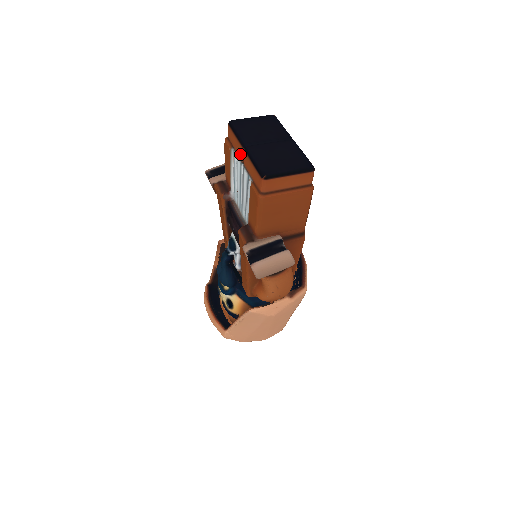
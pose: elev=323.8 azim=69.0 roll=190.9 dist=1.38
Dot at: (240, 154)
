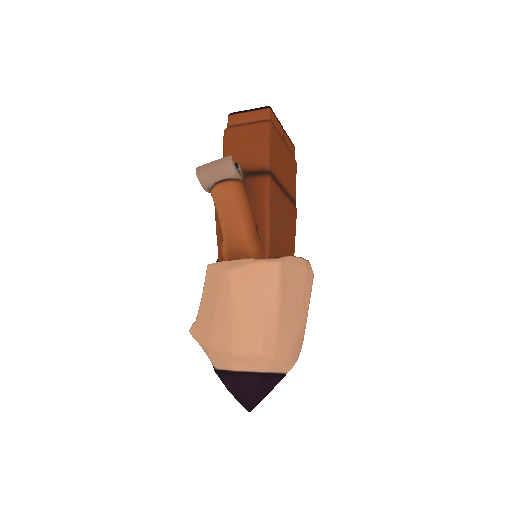
Dot at: occluded
